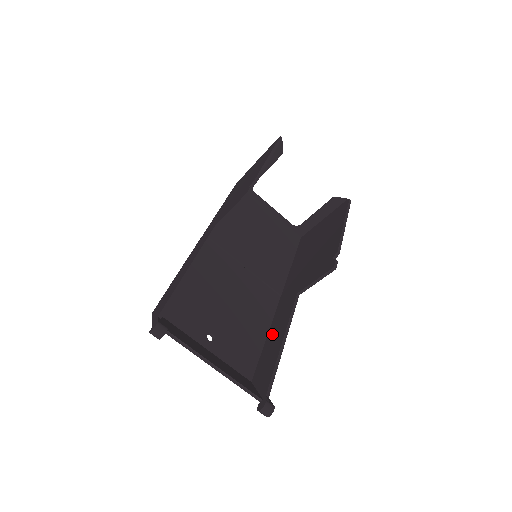
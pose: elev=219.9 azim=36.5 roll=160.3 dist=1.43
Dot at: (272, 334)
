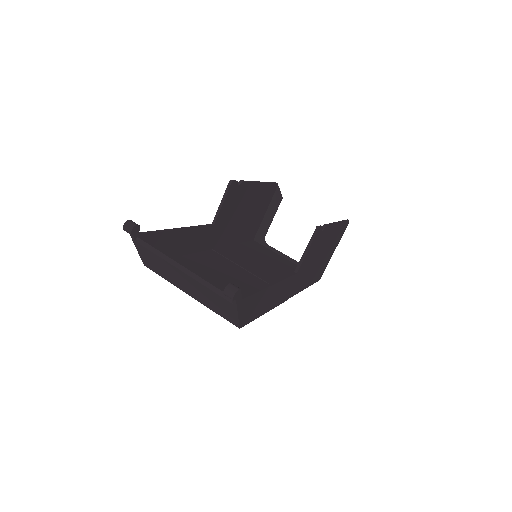
Dot at: occluded
